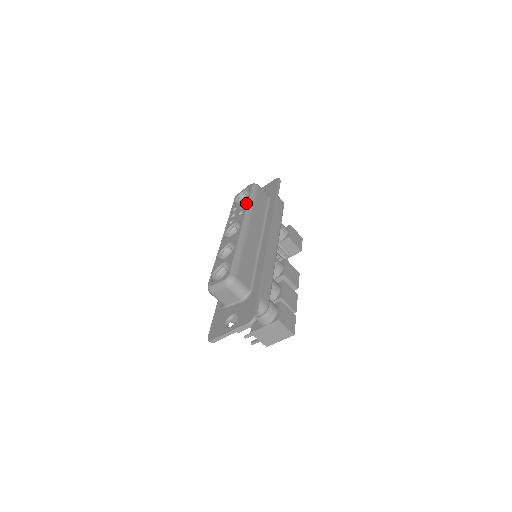
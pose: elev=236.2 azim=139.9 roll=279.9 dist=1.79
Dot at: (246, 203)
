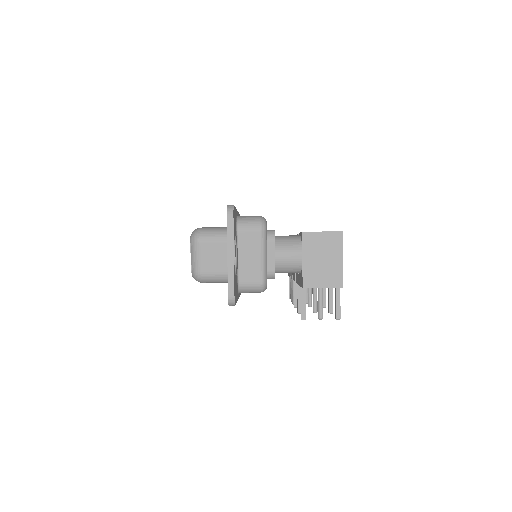
Dot at: occluded
